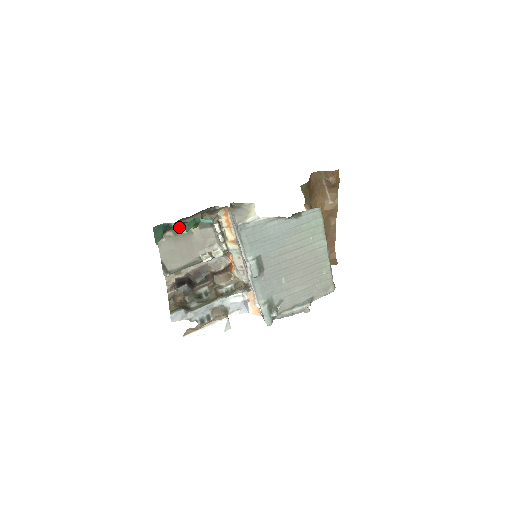
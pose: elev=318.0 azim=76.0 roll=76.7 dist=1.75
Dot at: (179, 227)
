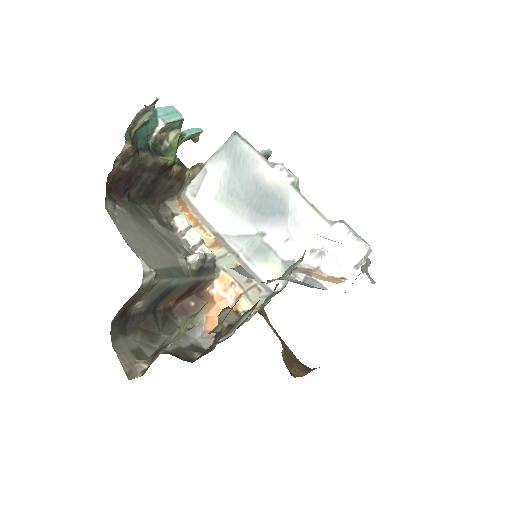
Dot at: (169, 111)
